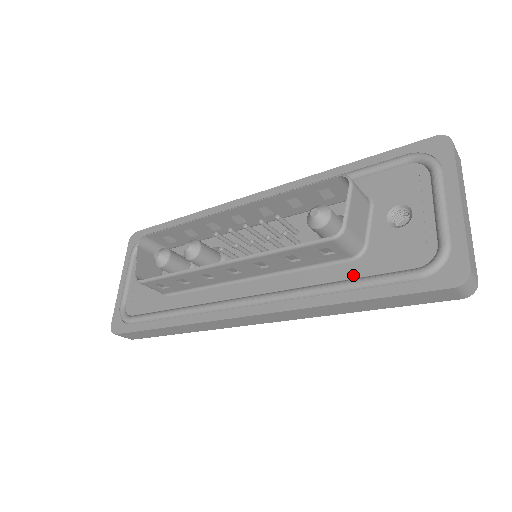
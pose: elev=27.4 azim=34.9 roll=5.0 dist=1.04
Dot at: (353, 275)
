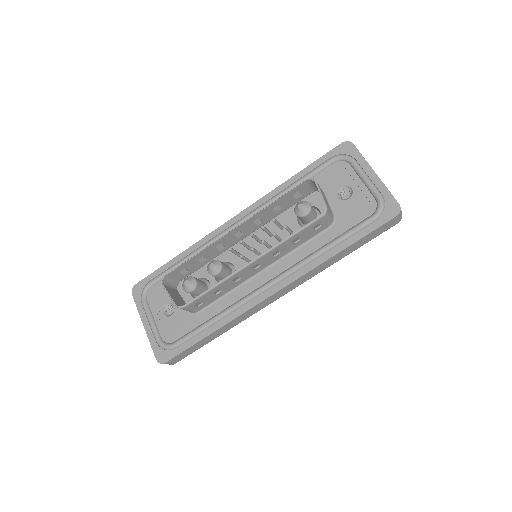
Dot at: (336, 235)
